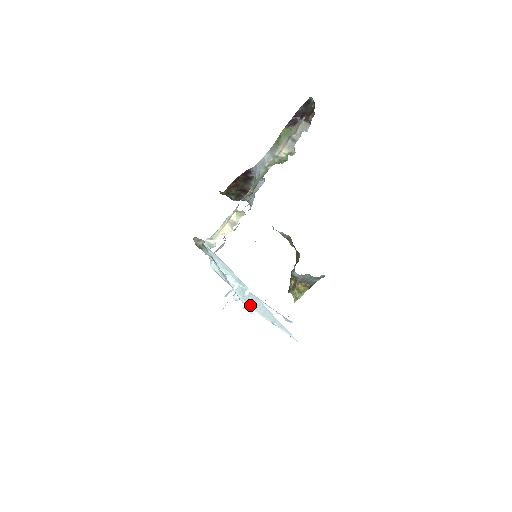
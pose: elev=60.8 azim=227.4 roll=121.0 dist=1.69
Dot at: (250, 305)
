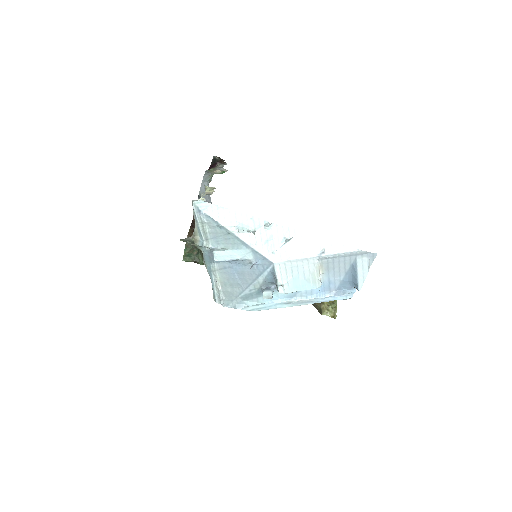
Dot at: (283, 255)
